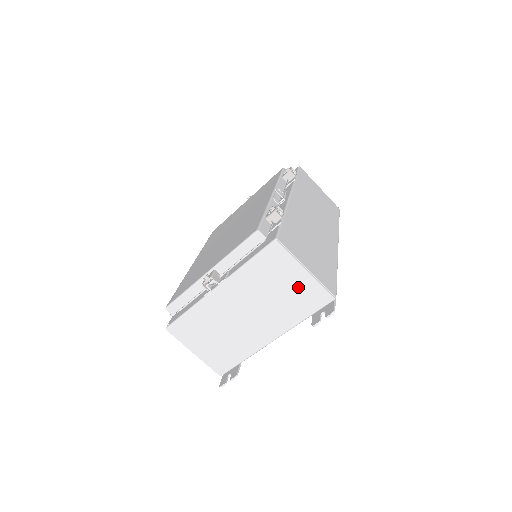
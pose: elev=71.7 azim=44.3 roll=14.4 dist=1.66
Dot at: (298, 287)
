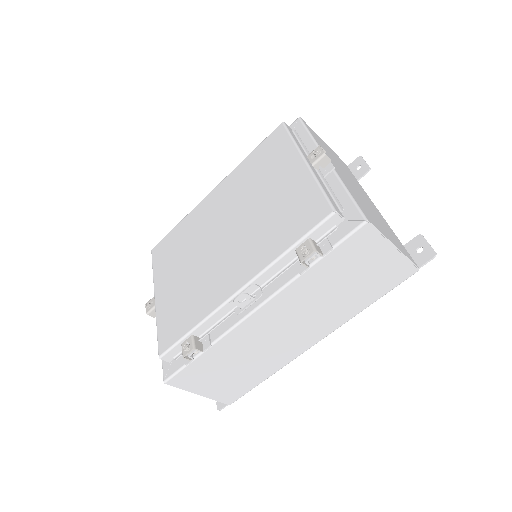
Dot at: occluded
